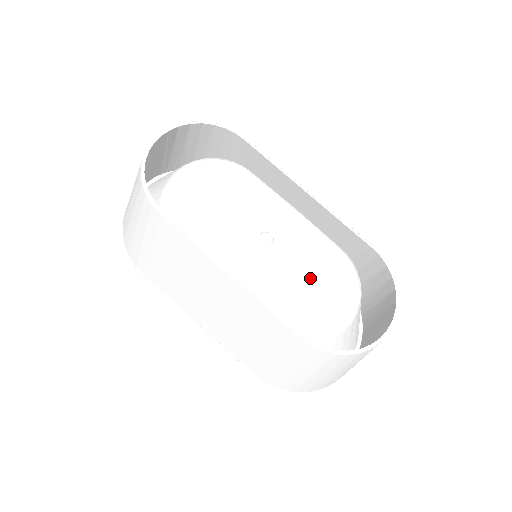
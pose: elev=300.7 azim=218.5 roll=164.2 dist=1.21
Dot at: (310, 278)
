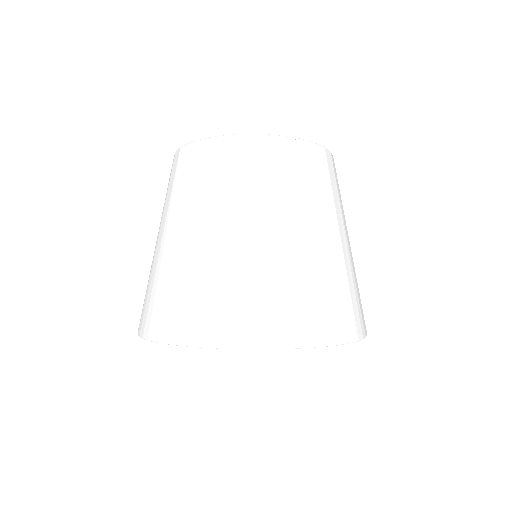
Dot at: occluded
